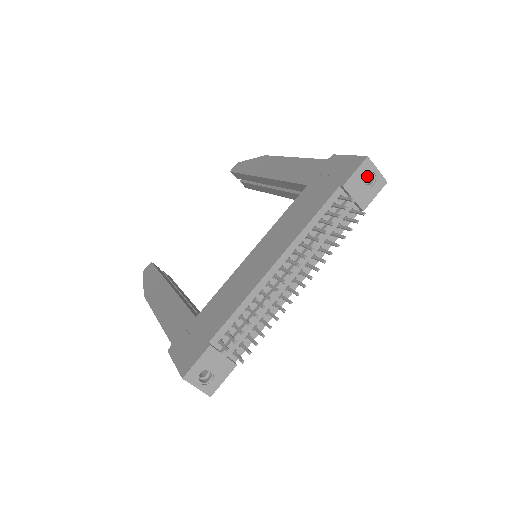
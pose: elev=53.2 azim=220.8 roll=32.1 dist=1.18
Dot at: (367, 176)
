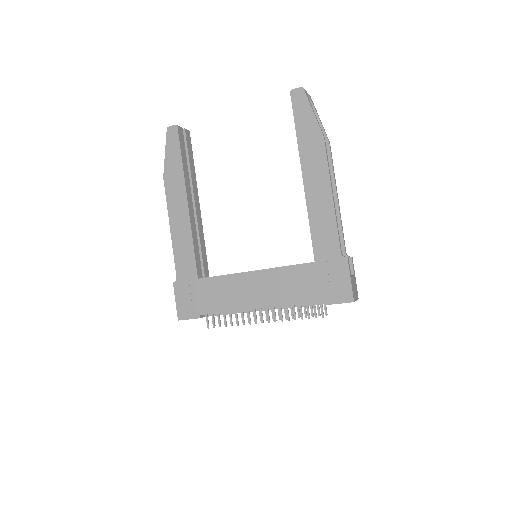
Dot at: occluded
